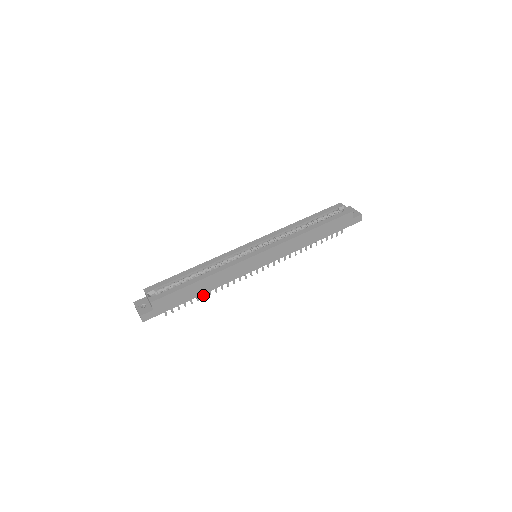
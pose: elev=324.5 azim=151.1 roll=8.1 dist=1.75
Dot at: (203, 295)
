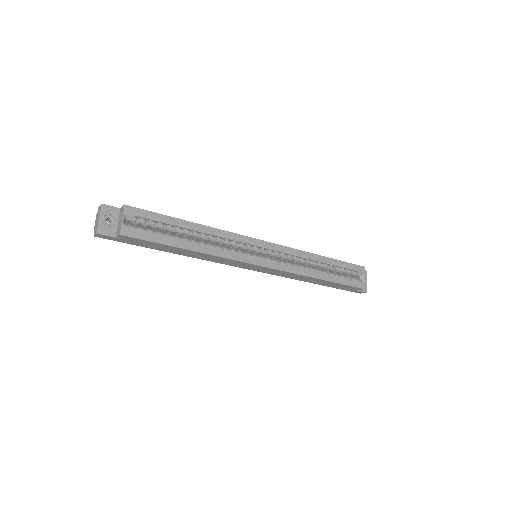
Dot at: occluded
